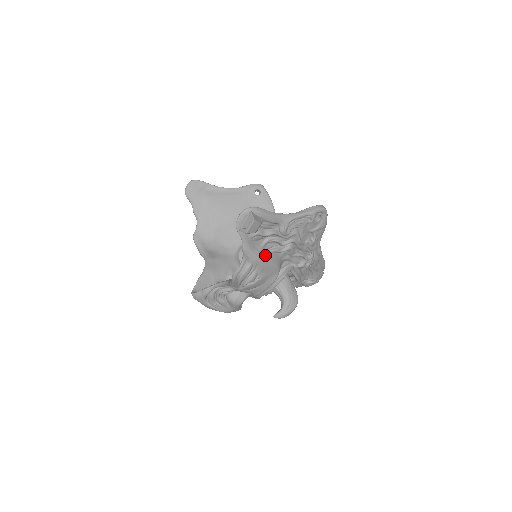
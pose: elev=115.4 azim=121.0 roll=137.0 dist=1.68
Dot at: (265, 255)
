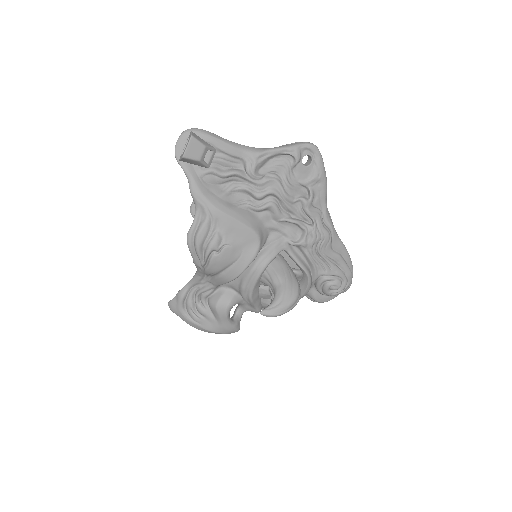
Dot at: (229, 207)
